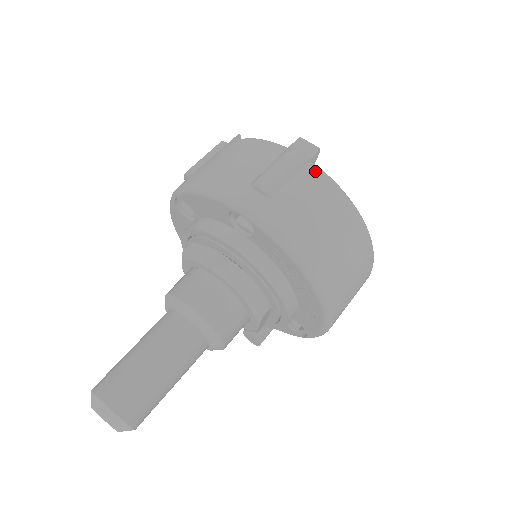
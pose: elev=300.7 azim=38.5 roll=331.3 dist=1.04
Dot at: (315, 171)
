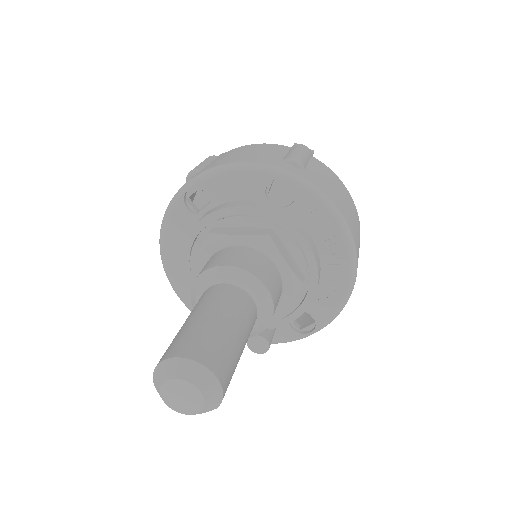
Dot at: (320, 162)
